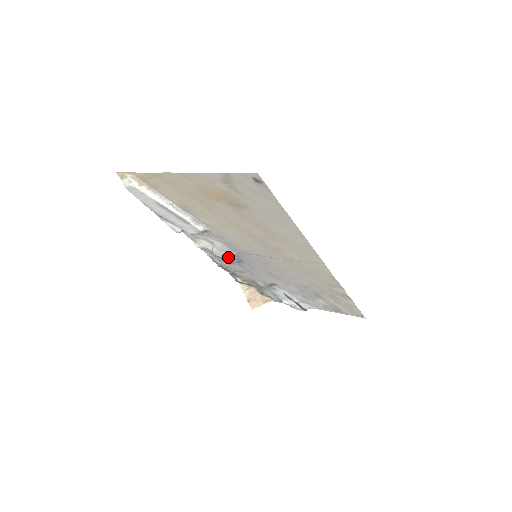
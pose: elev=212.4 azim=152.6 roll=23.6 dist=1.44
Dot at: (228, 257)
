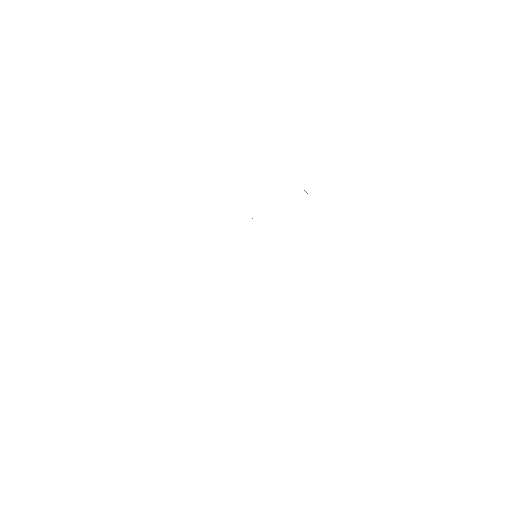
Dot at: occluded
